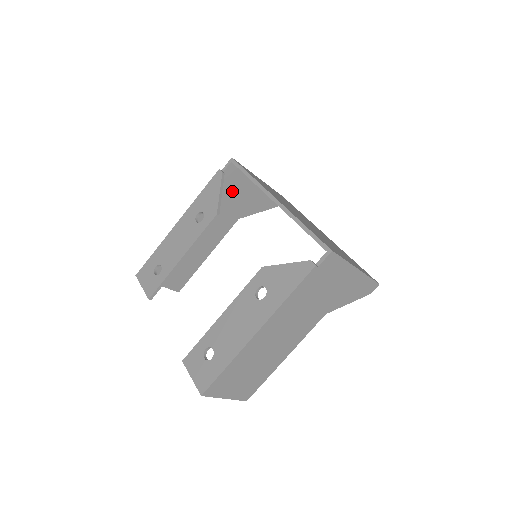
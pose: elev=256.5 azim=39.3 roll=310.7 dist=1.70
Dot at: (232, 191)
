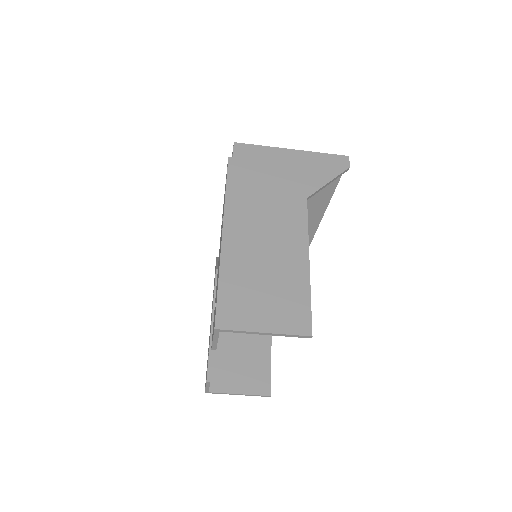
Dot at: occluded
